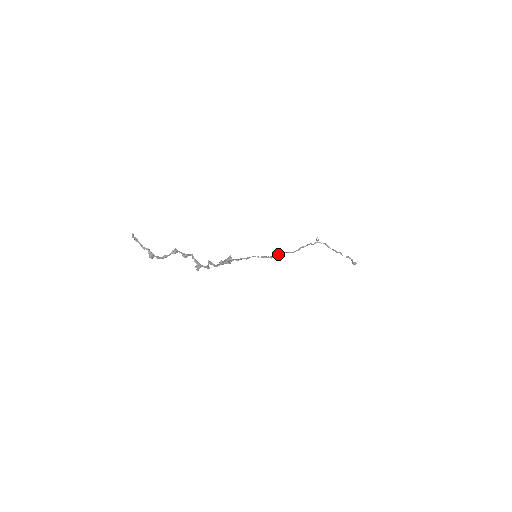
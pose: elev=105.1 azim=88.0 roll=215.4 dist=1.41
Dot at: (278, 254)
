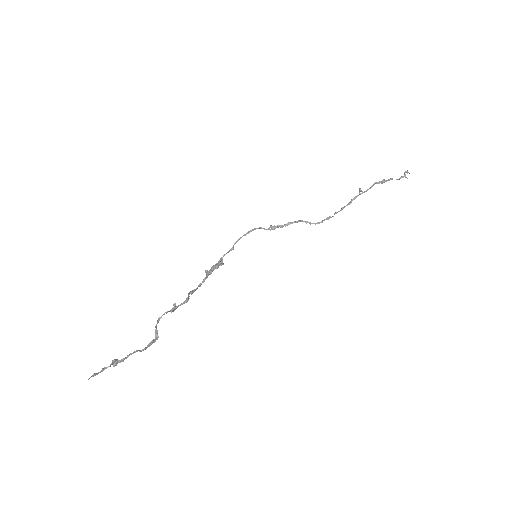
Dot at: (292, 223)
